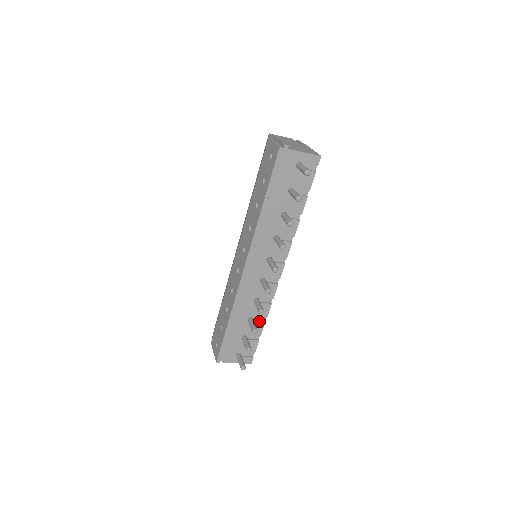
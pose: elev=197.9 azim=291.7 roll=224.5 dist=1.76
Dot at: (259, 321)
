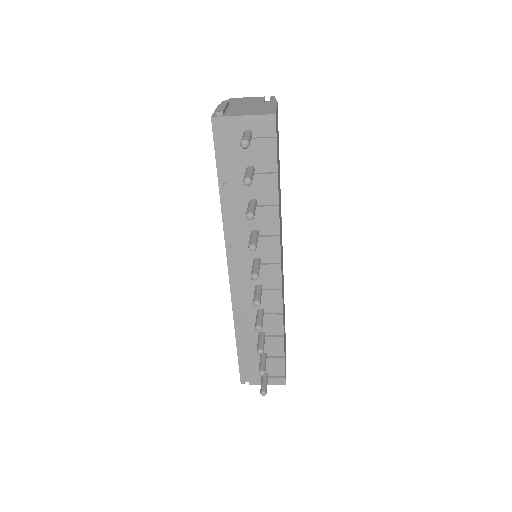
Dot at: (275, 336)
